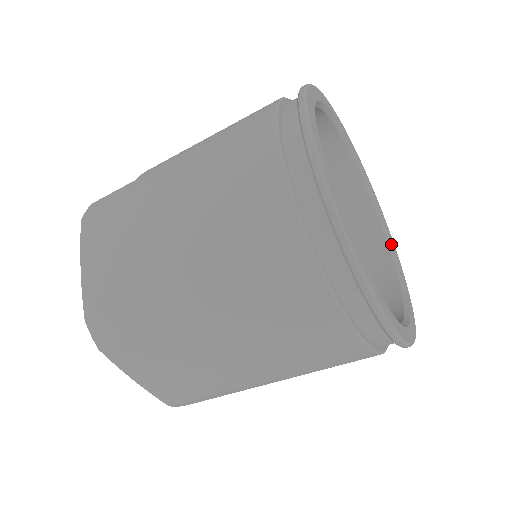
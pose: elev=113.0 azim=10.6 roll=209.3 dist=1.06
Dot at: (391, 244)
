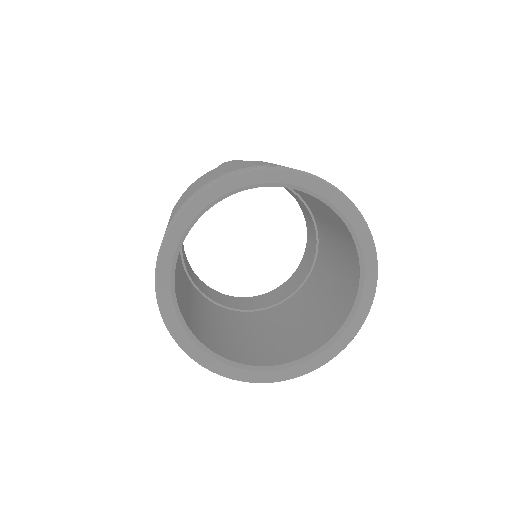
Dot at: (303, 189)
